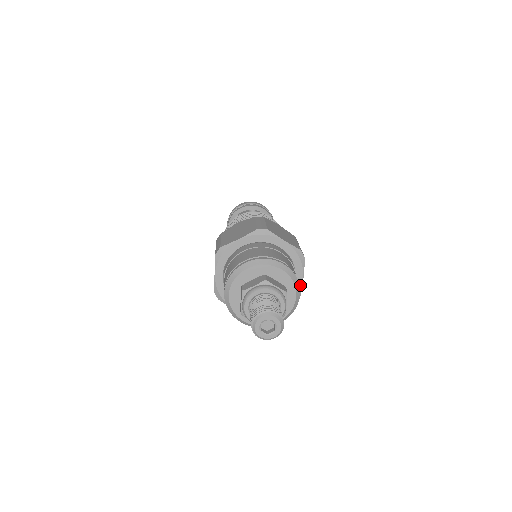
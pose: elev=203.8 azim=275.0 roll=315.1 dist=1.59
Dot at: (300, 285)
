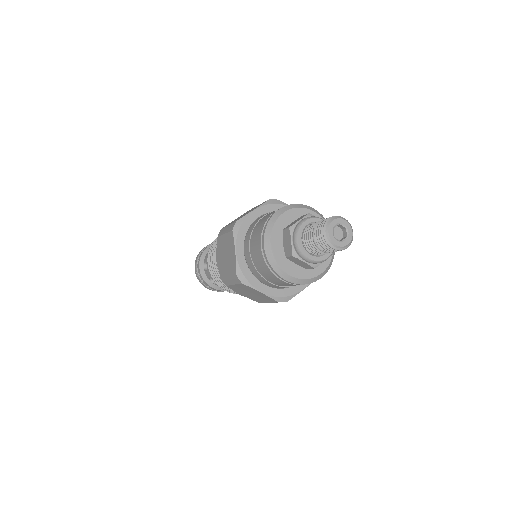
Dot at: occluded
